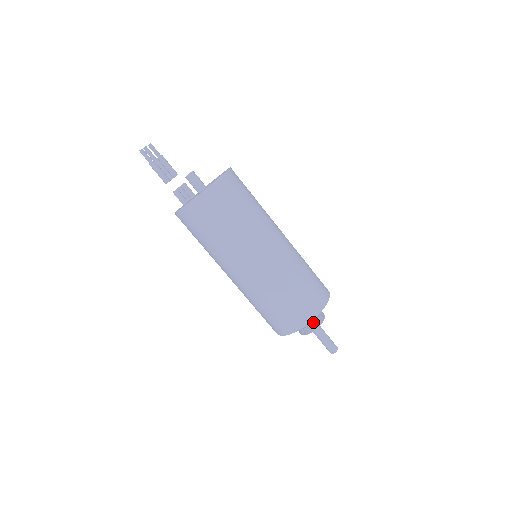
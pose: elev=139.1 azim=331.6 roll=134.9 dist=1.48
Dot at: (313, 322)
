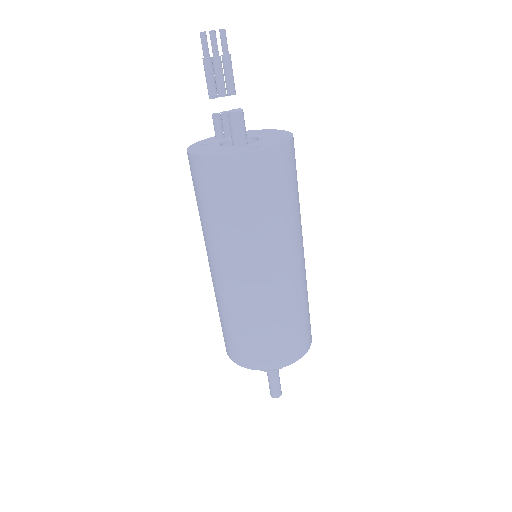
Dot at: occluded
